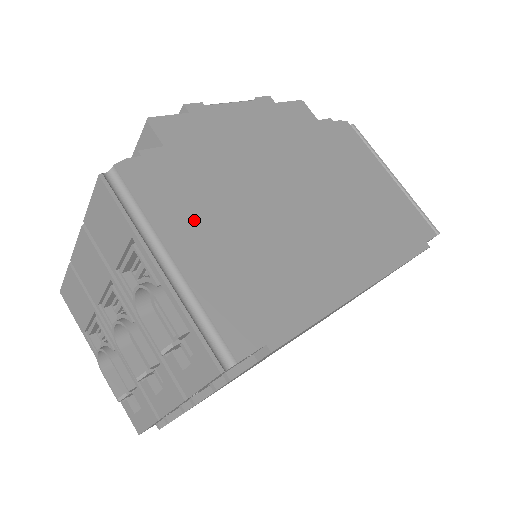
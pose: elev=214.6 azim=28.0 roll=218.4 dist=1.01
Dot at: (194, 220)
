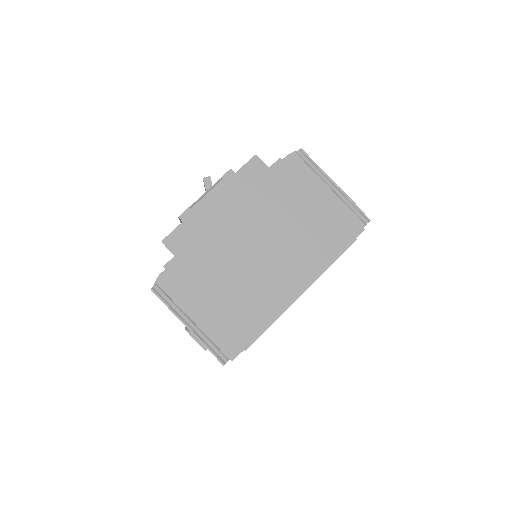
Dot at: (198, 295)
